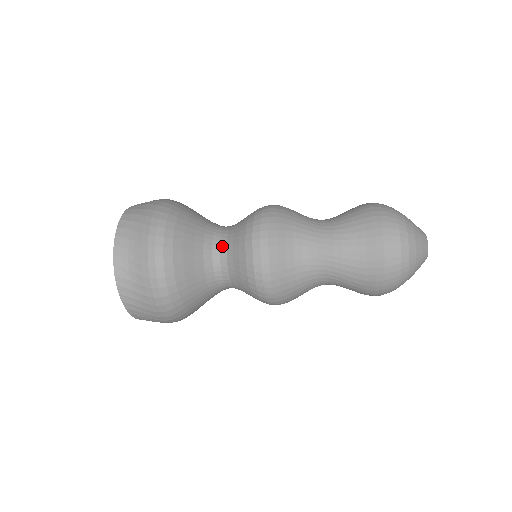
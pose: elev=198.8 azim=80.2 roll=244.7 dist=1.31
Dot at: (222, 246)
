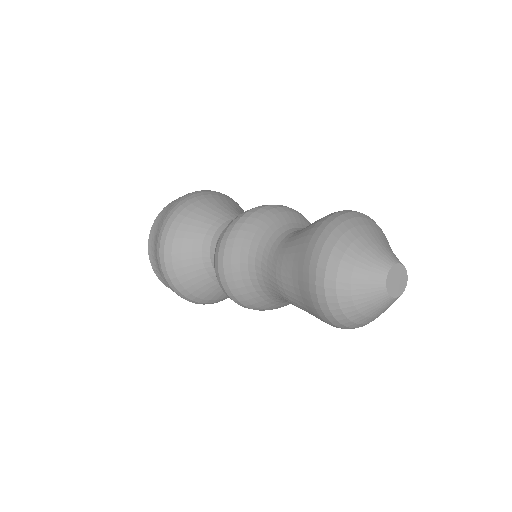
Dot at: occluded
